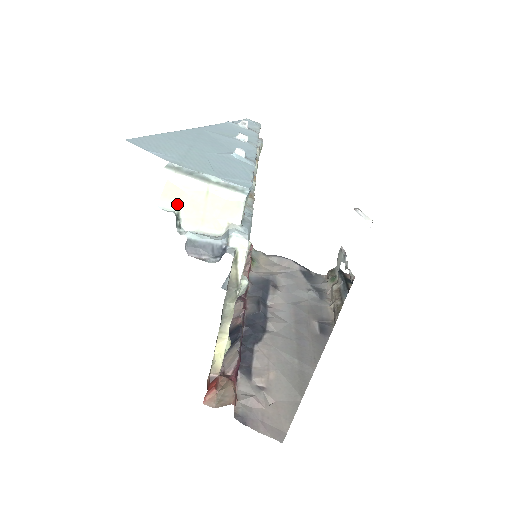
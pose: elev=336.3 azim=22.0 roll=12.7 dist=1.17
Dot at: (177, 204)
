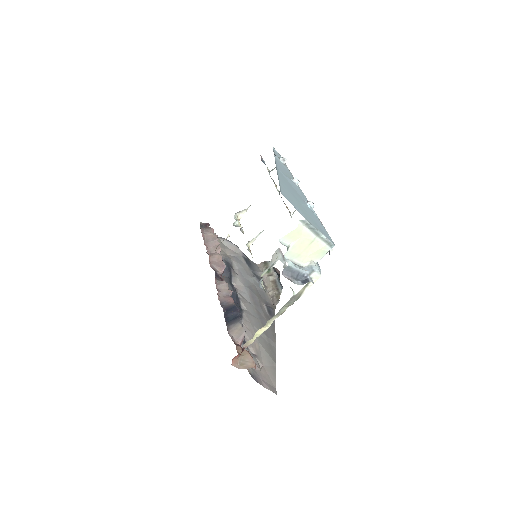
Dot at: (291, 242)
